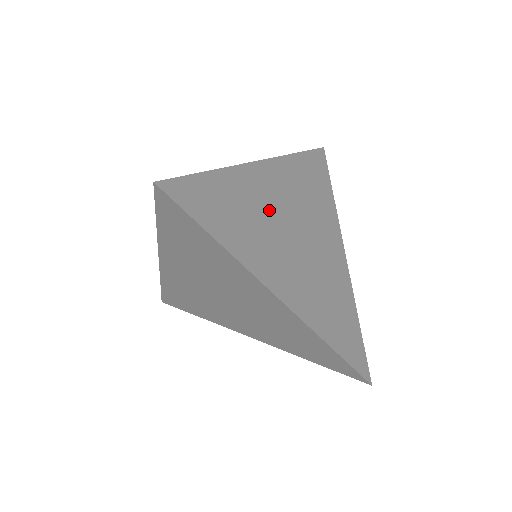
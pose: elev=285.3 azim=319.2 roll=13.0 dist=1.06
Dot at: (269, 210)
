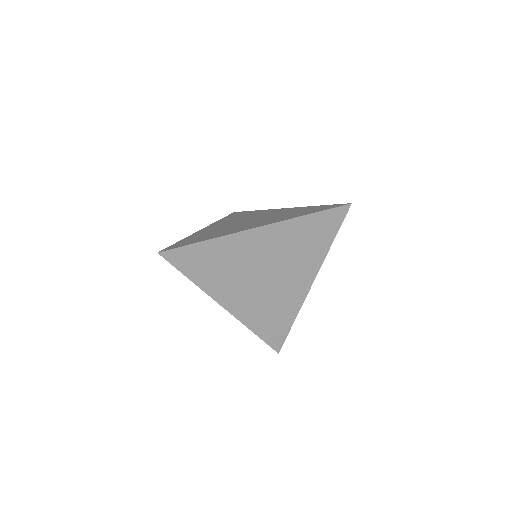
Dot at: (246, 261)
